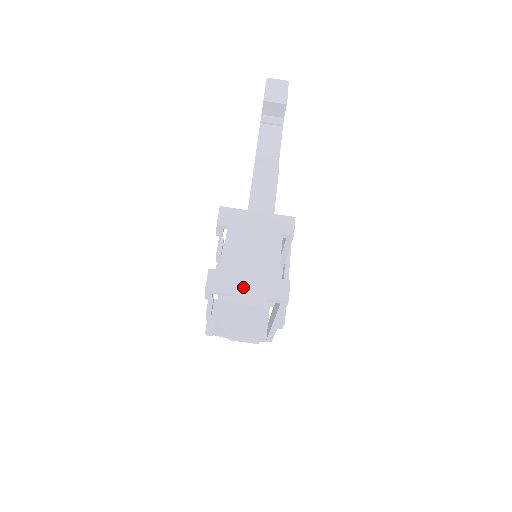
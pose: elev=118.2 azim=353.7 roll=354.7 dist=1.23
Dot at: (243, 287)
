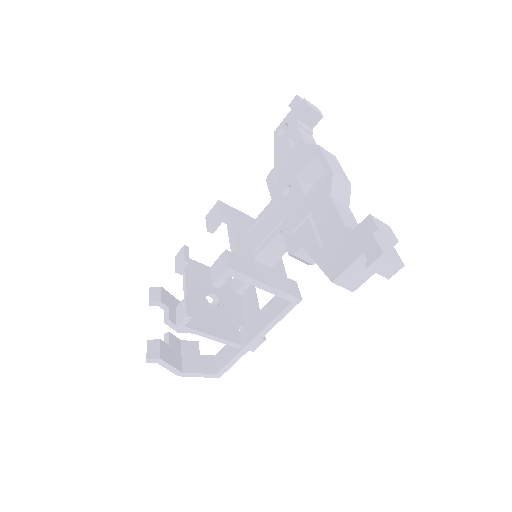
Dot at: (375, 219)
